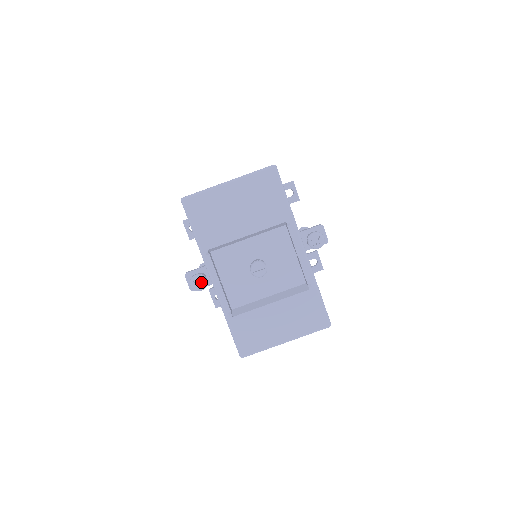
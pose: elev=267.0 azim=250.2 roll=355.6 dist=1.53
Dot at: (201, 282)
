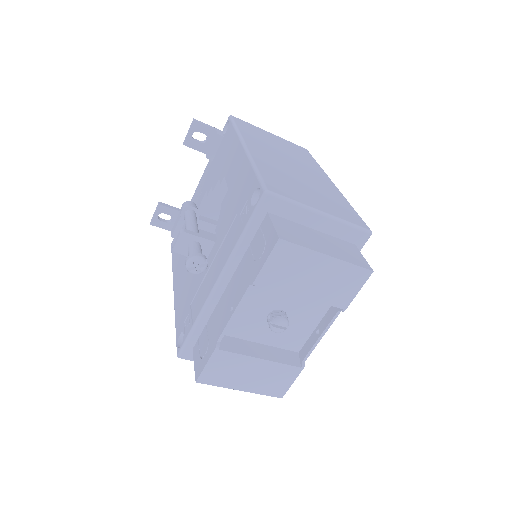
Dot at: (200, 268)
